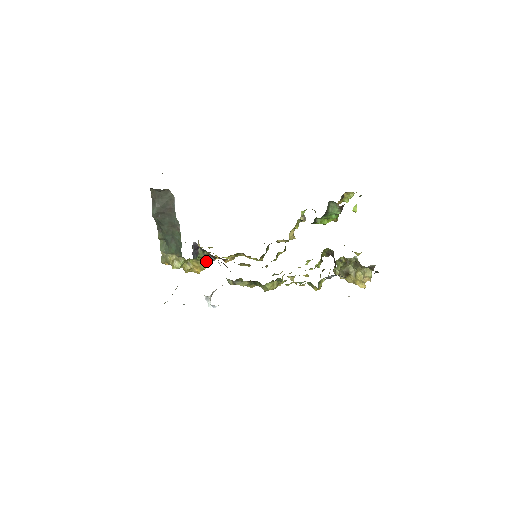
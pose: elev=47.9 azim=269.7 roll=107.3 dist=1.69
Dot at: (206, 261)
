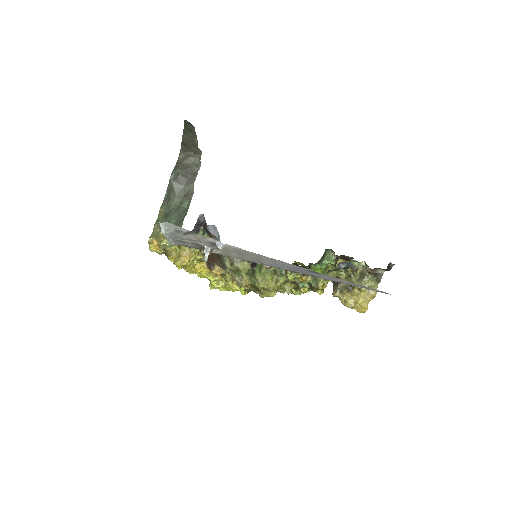
Dot at: occluded
